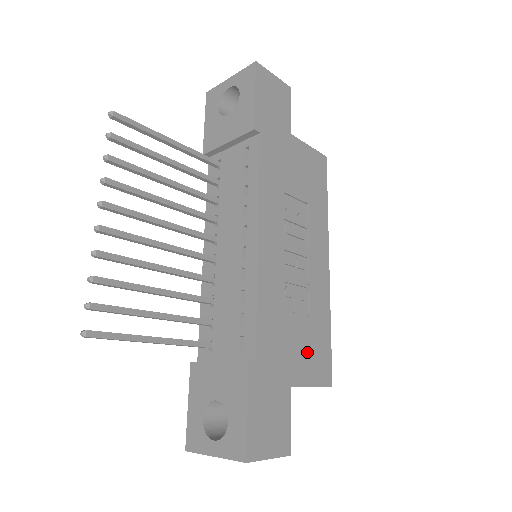
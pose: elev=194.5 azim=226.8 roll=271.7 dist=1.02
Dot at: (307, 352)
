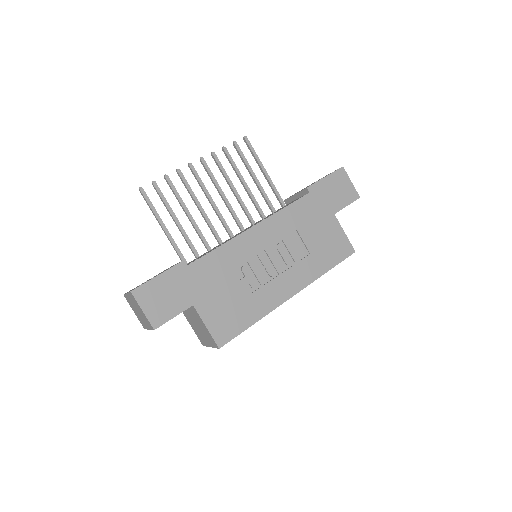
Dot at: (223, 308)
